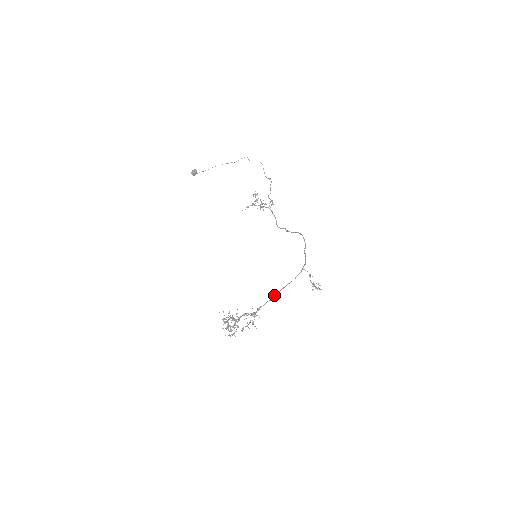
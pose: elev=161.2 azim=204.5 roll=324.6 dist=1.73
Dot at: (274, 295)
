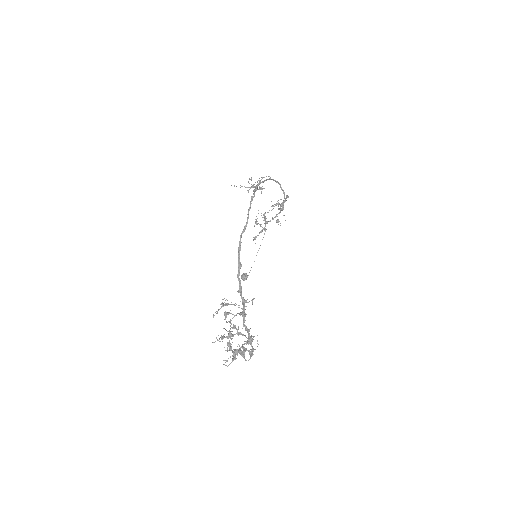
Dot at: (238, 257)
